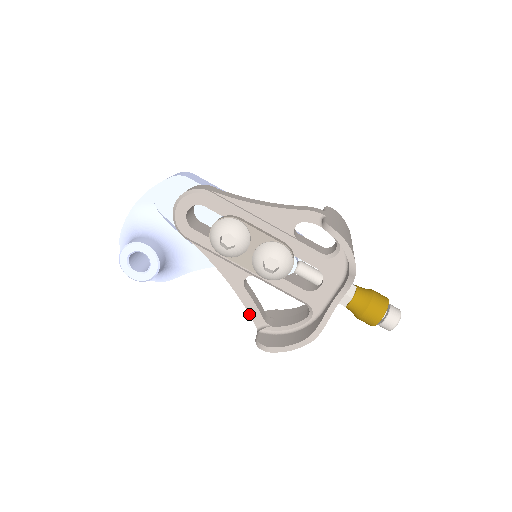
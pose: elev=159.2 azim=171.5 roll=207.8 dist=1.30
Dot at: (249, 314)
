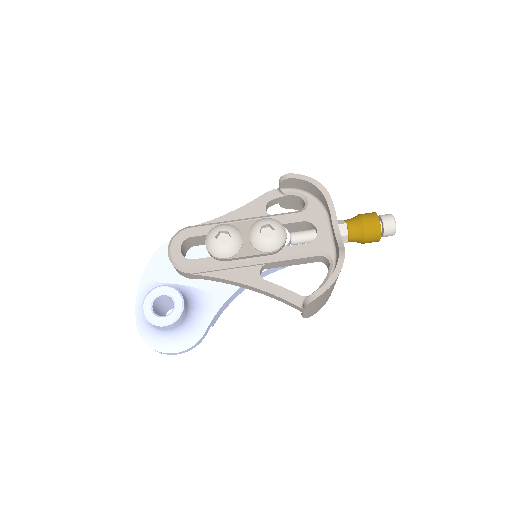
Dot at: (285, 300)
